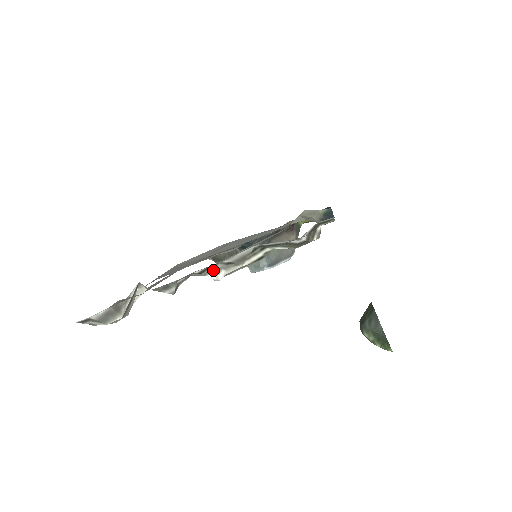
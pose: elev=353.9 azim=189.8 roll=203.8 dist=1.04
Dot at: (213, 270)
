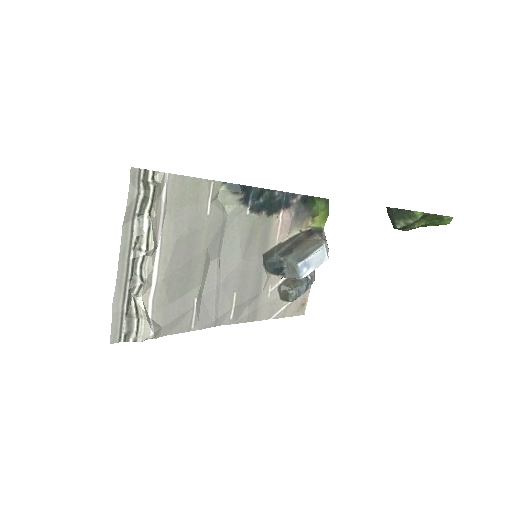
Dot at: (139, 250)
